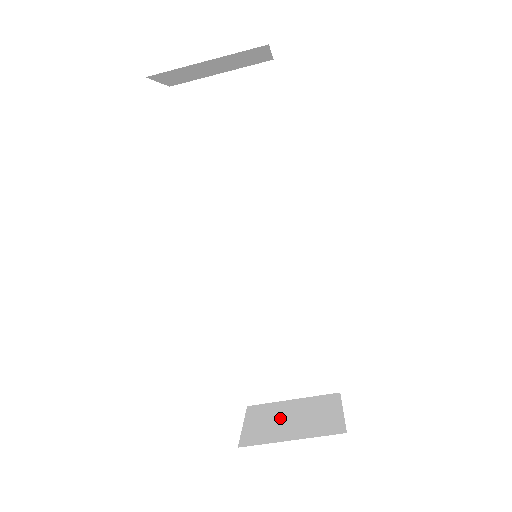
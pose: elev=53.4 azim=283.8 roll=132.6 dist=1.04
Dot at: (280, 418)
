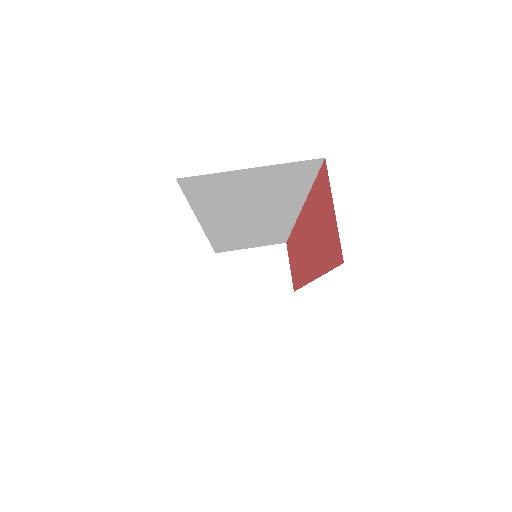
Dot at: occluded
